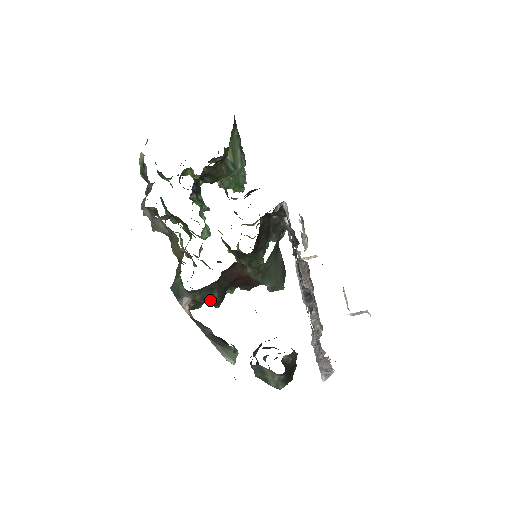
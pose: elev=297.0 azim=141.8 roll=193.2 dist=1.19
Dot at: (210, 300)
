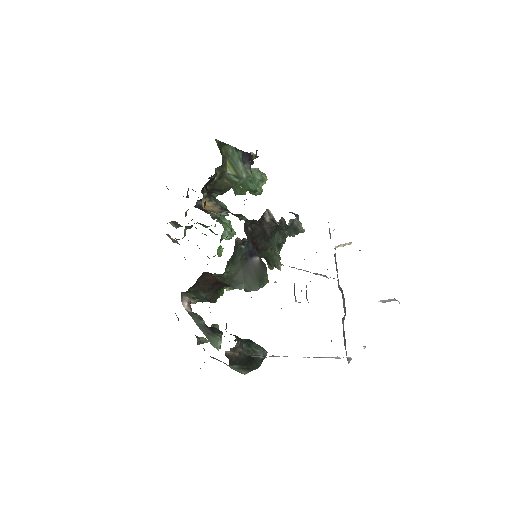
Dot at: (204, 298)
